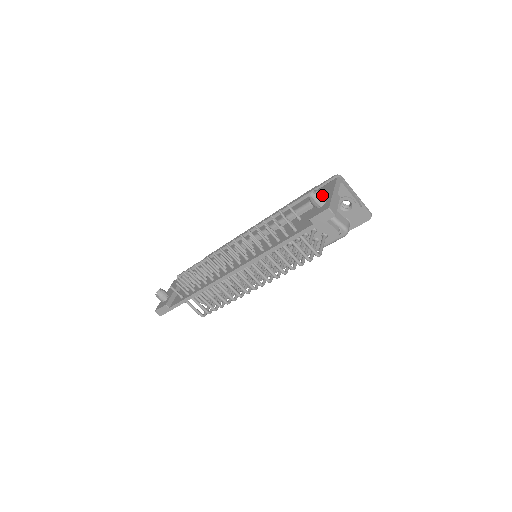
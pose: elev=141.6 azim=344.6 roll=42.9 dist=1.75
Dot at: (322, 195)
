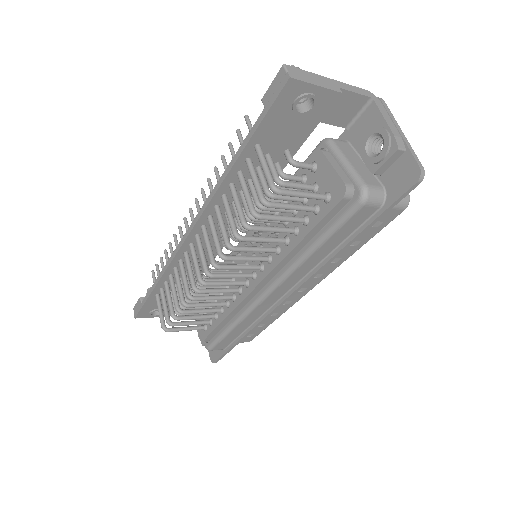
Dot at: occluded
